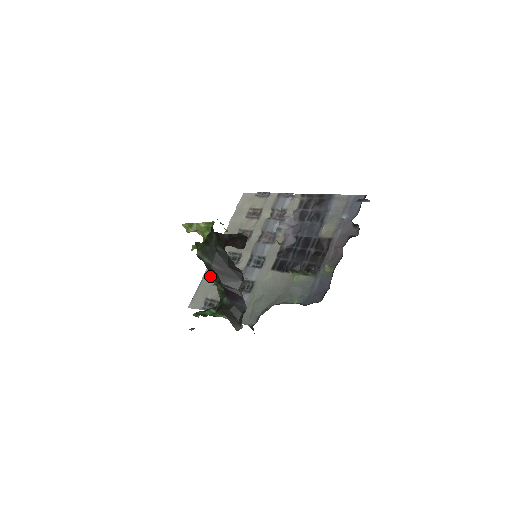
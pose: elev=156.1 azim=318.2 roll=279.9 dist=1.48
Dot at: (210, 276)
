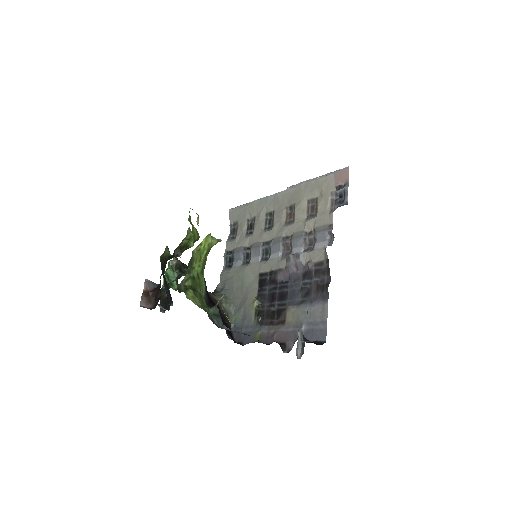
Dot at: (252, 210)
